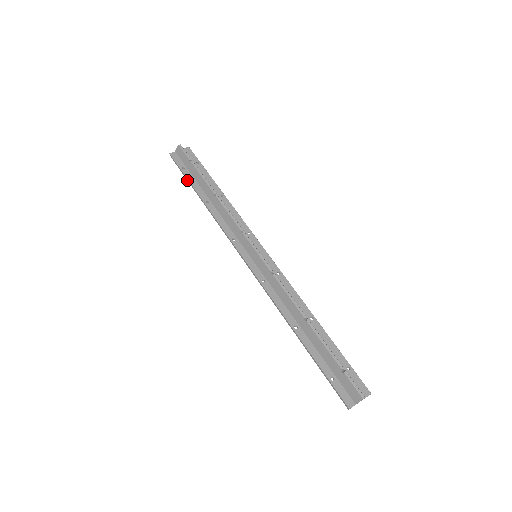
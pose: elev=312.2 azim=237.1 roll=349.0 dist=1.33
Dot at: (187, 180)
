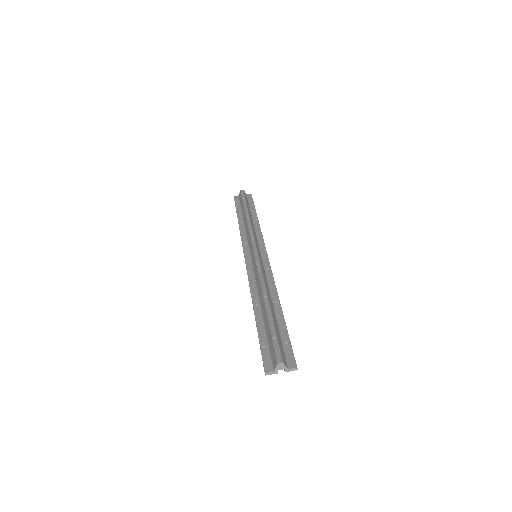
Dot at: occluded
